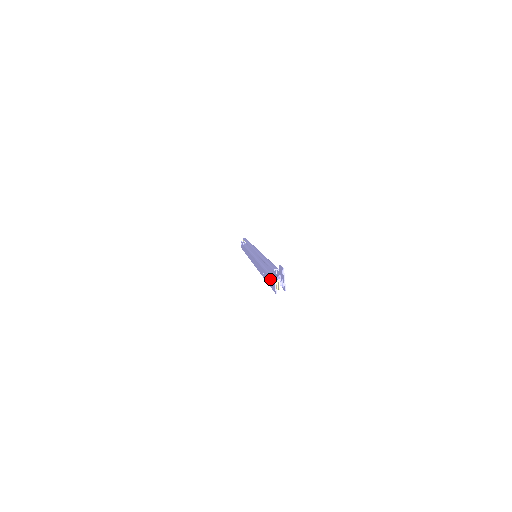
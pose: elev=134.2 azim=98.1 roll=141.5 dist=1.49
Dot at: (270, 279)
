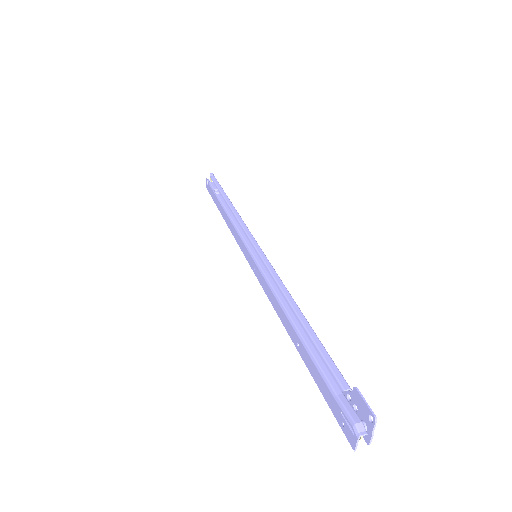
Dot at: (333, 400)
